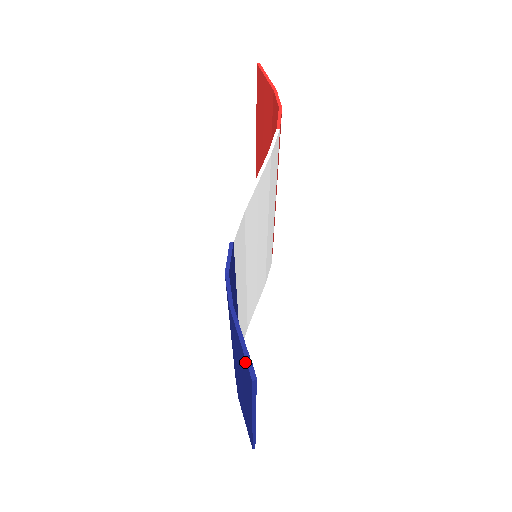
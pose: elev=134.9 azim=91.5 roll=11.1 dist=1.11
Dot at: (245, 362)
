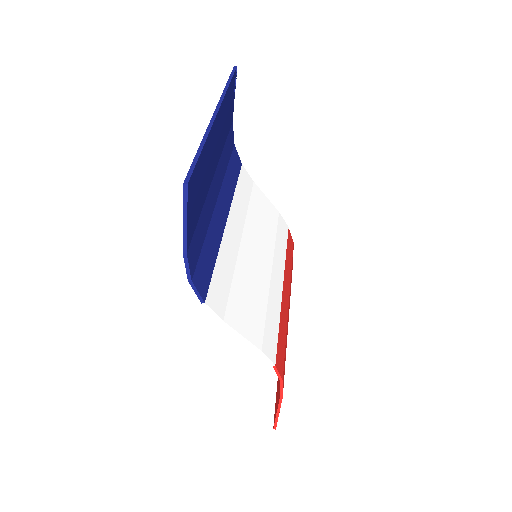
Dot at: occluded
